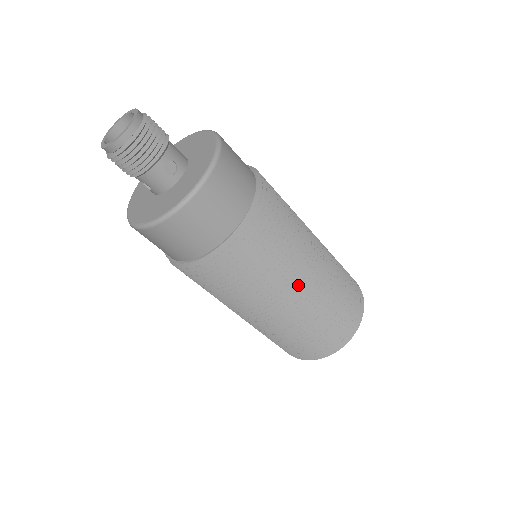
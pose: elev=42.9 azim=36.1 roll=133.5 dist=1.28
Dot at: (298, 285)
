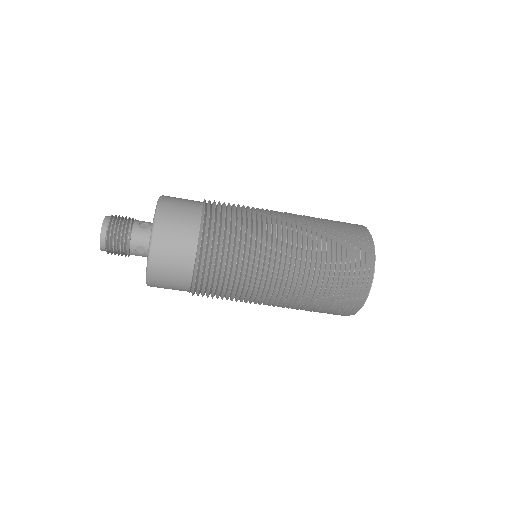
Dot at: (270, 295)
